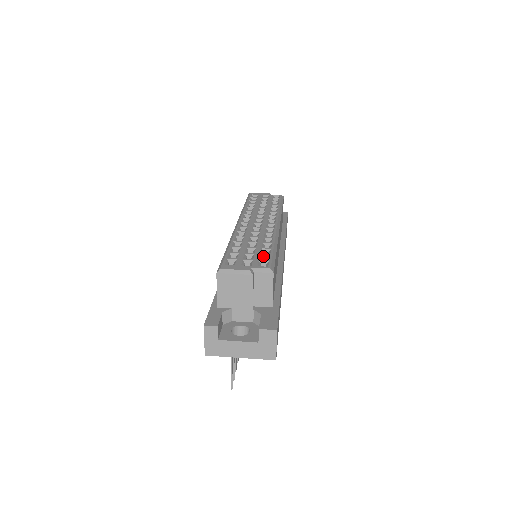
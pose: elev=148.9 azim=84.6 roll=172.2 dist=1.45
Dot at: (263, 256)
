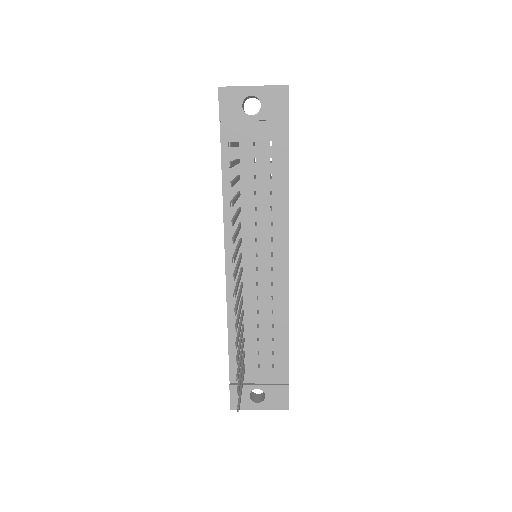
Dot at: occluded
